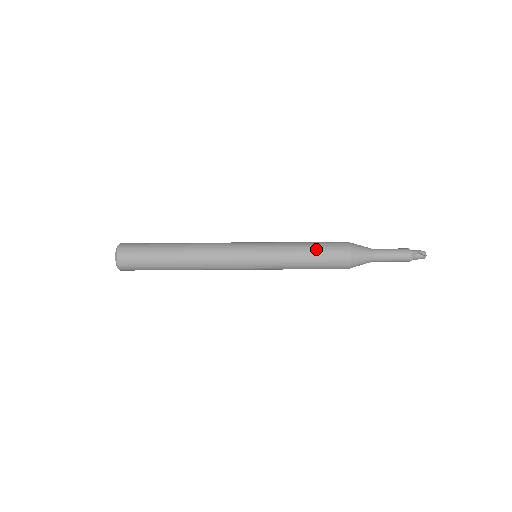
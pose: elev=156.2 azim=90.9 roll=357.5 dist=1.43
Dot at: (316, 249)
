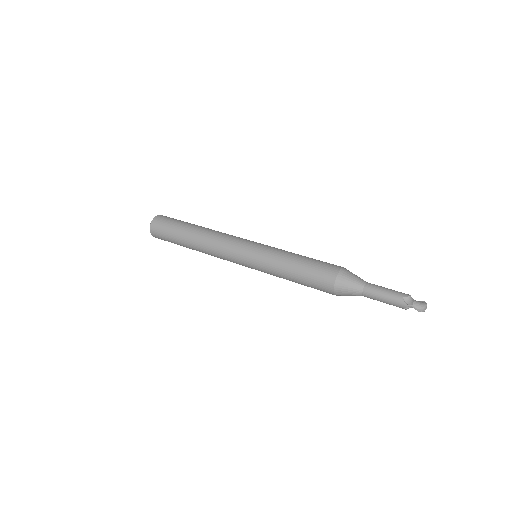
Dot at: (301, 276)
